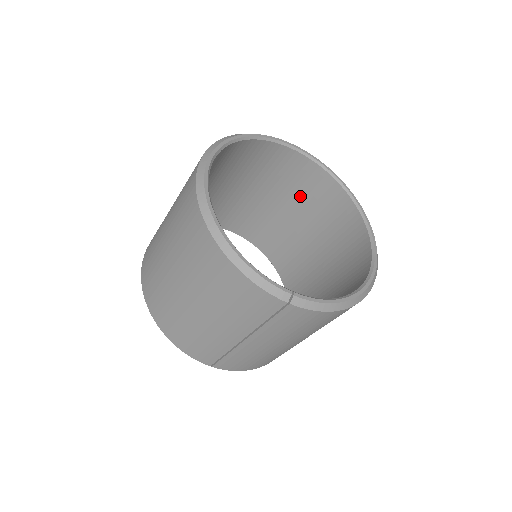
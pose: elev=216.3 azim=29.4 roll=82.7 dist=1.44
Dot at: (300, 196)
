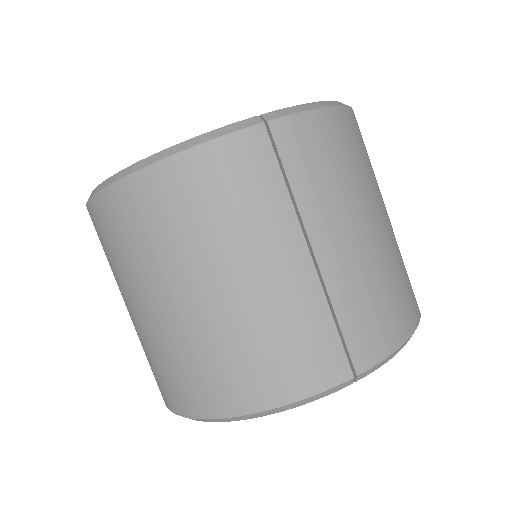
Dot at: occluded
